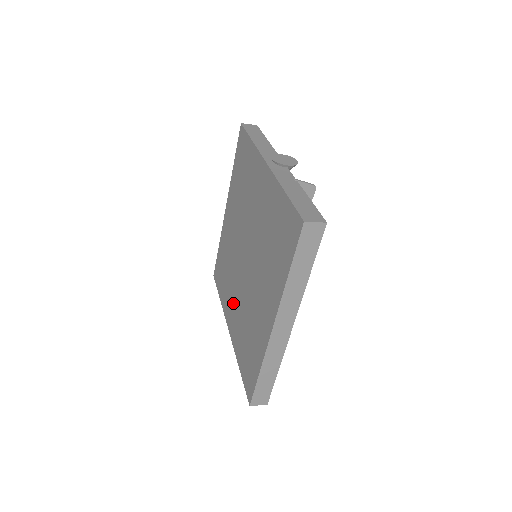
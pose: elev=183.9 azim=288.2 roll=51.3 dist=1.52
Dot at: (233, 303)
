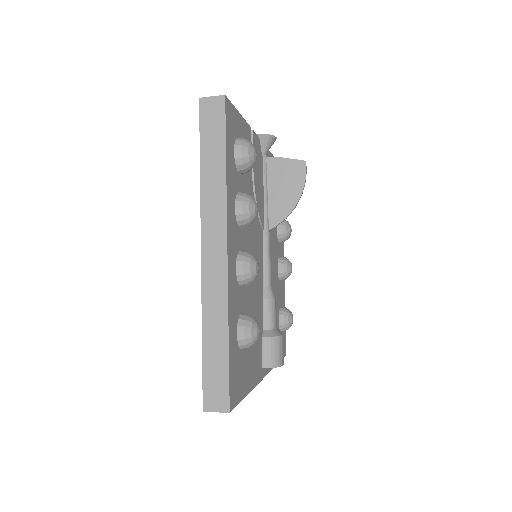
Dot at: occluded
